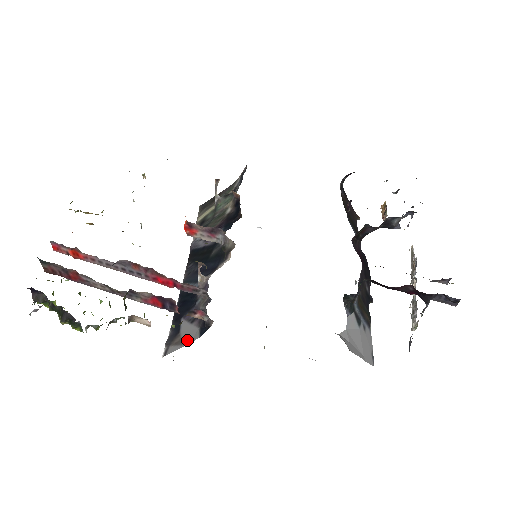
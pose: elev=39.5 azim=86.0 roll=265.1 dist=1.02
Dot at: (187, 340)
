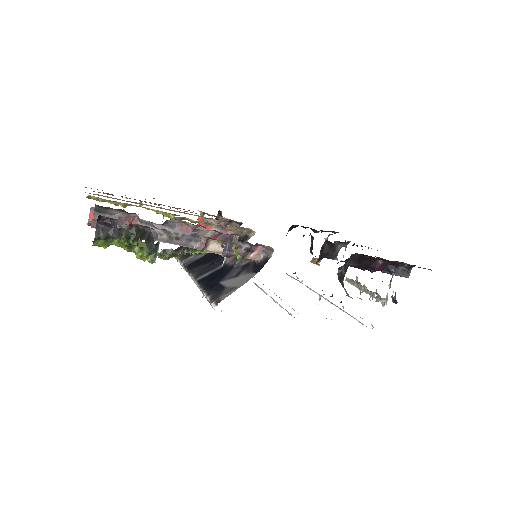
Dot at: (242, 283)
